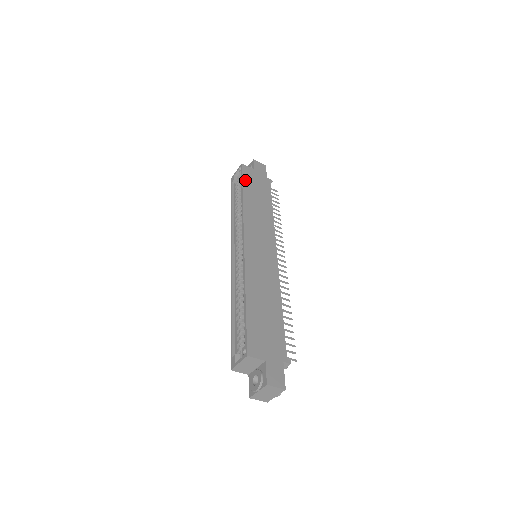
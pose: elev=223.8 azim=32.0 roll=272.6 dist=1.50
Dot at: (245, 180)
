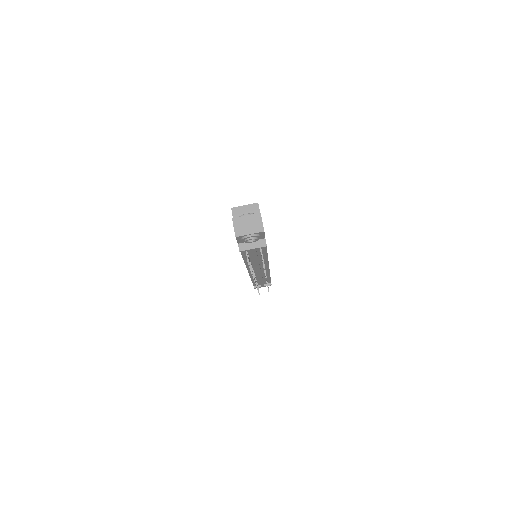
Dot at: occluded
